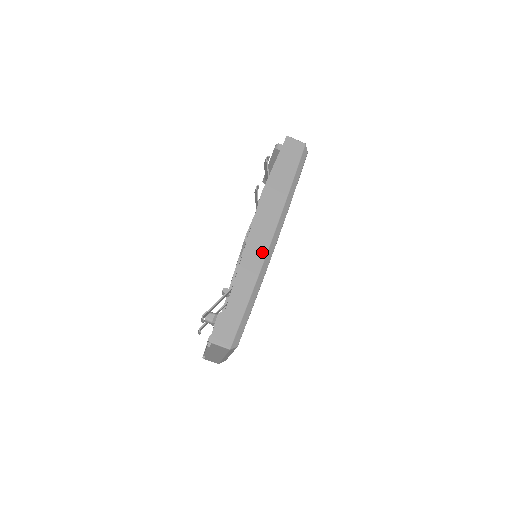
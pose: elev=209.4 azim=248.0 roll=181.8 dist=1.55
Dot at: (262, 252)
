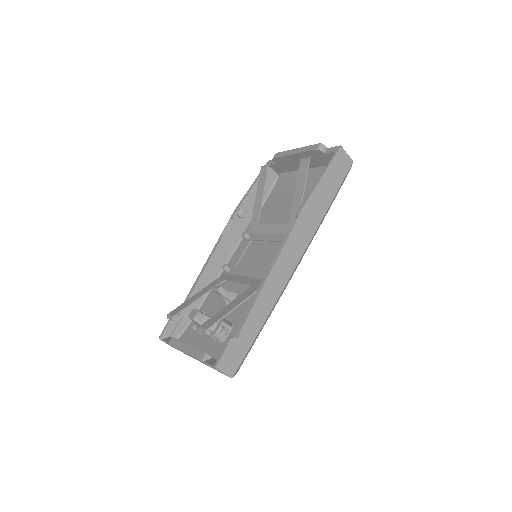
Dot at: (286, 277)
